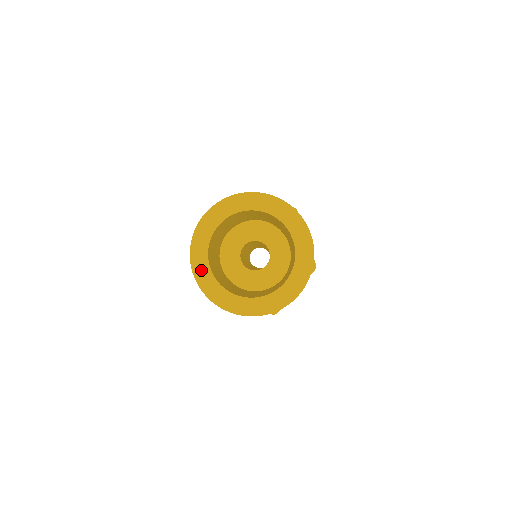
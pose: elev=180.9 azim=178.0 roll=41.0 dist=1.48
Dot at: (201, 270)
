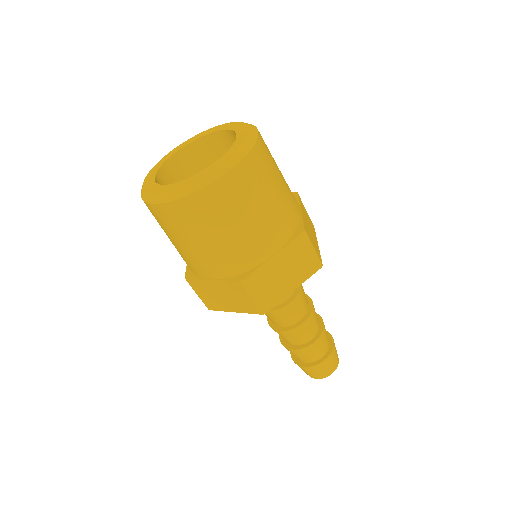
Dot at: (147, 178)
